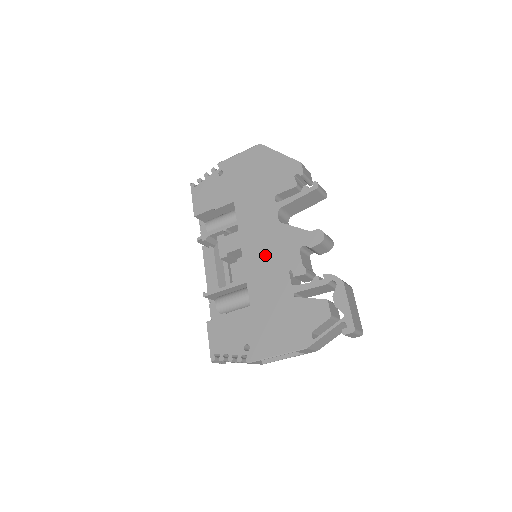
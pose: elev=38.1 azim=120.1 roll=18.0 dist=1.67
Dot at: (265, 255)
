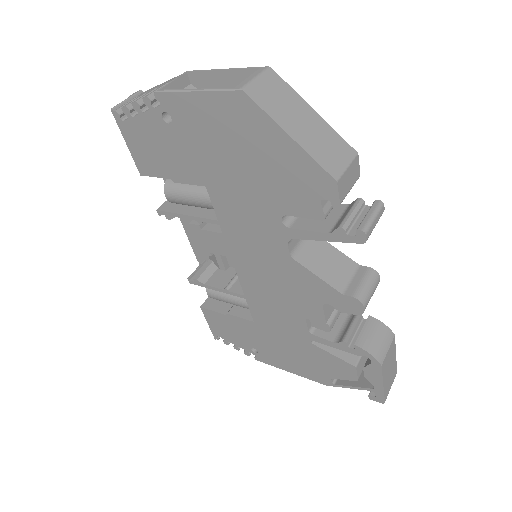
Dot at: (269, 285)
